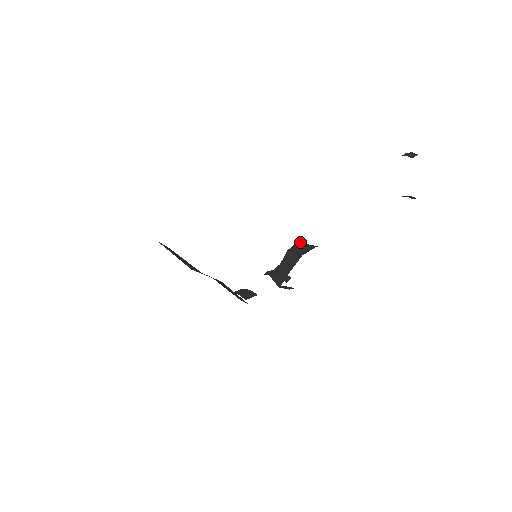
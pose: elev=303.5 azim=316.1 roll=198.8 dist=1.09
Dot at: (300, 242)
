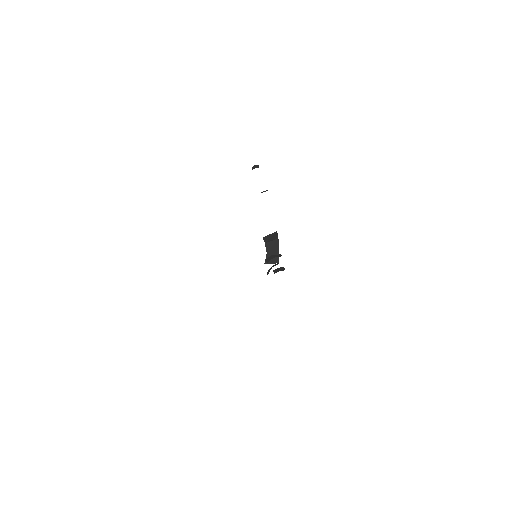
Dot at: (265, 236)
